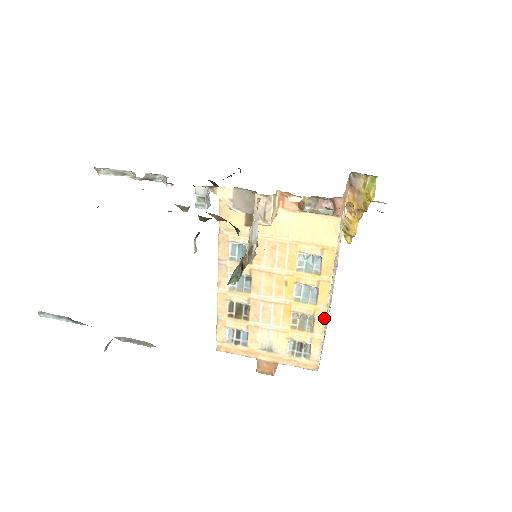
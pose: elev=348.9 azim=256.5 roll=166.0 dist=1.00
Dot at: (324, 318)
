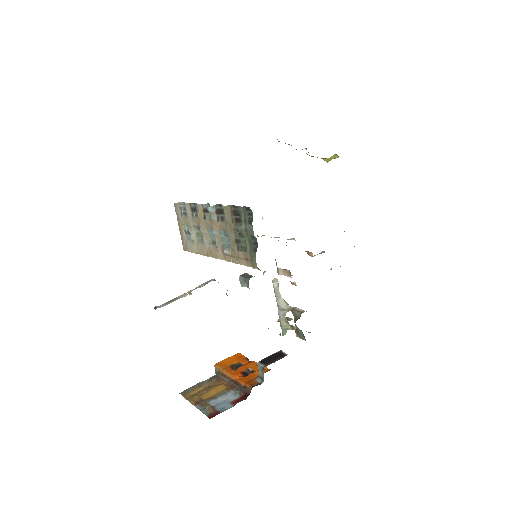
Dot at: occluded
